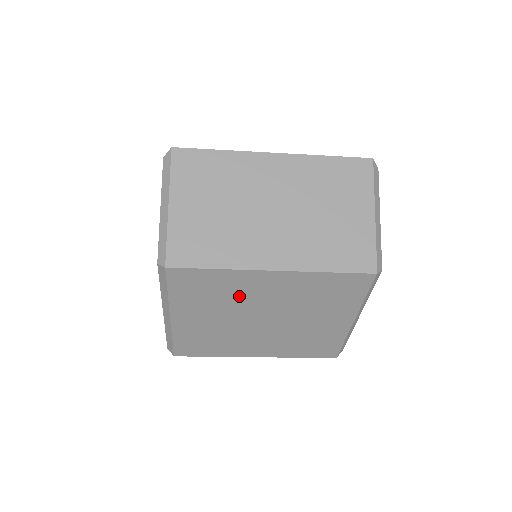
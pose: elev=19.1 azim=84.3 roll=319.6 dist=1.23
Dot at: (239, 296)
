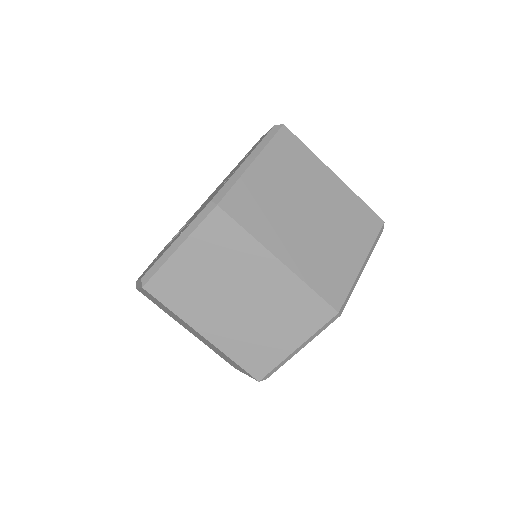
Dot at: (307, 179)
